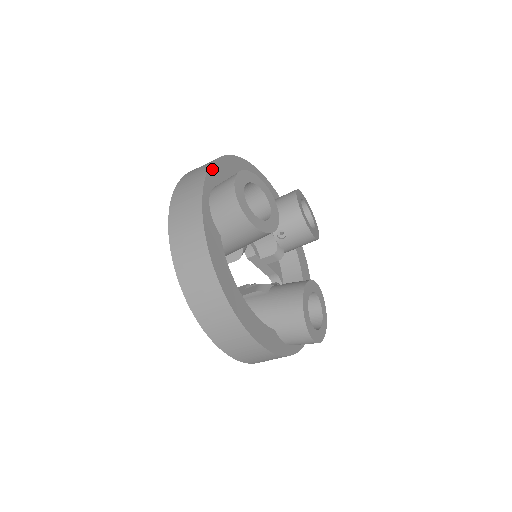
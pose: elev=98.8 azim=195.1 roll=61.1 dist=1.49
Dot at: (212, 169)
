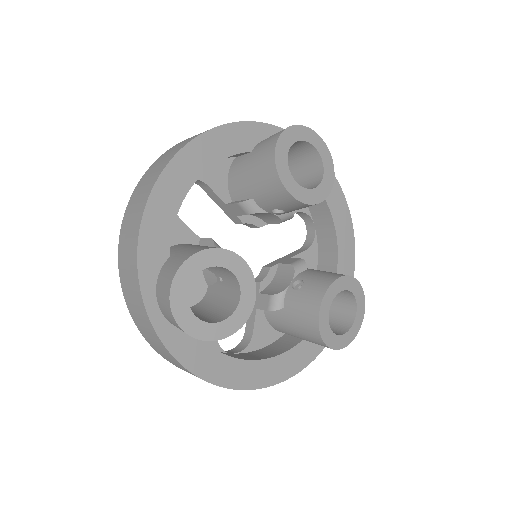
Dot at: (141, 255)
